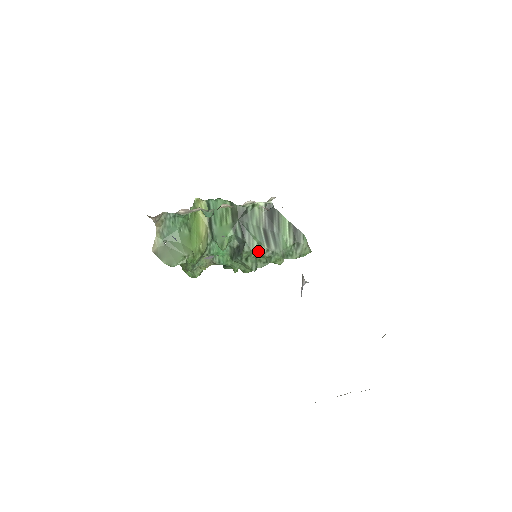
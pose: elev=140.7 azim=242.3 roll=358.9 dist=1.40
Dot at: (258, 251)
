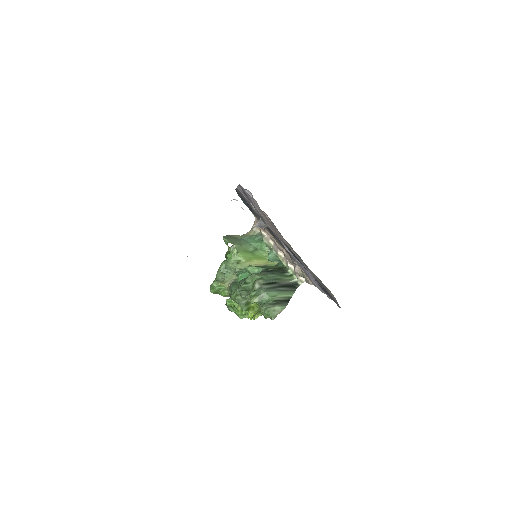
Dot at: (257, 279)
